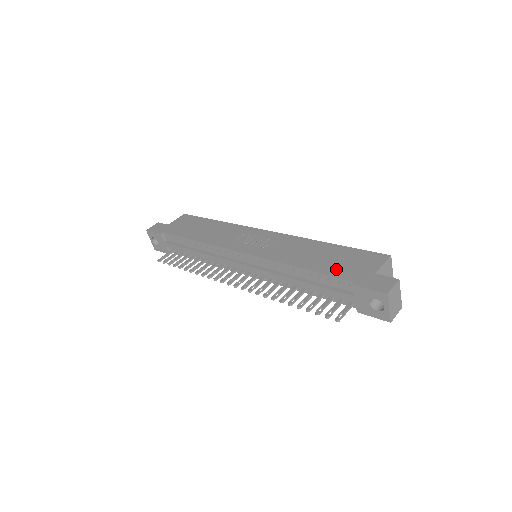
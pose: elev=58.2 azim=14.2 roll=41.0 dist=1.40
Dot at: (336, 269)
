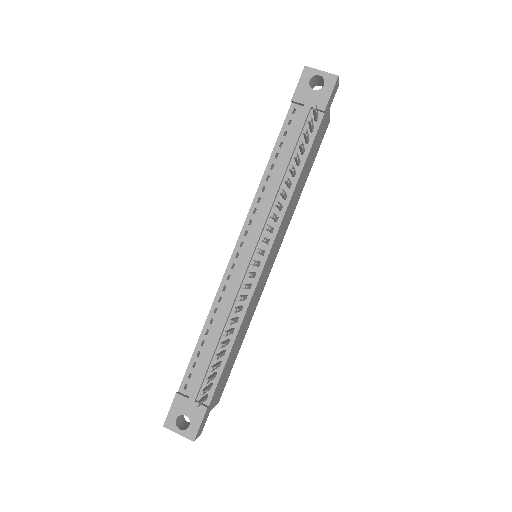
Dot at: occluded
